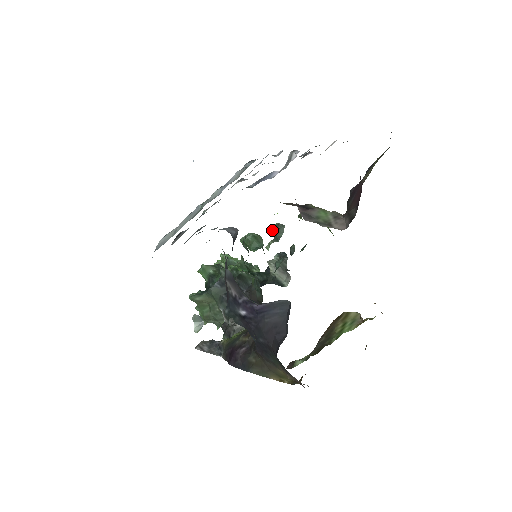
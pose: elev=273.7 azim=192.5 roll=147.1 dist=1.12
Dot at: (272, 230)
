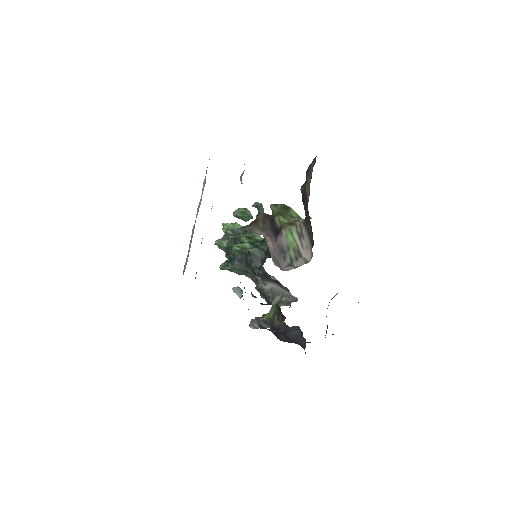
Dot at: occluded
